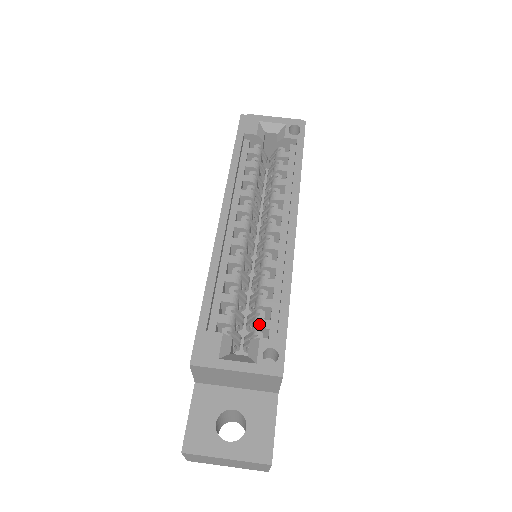
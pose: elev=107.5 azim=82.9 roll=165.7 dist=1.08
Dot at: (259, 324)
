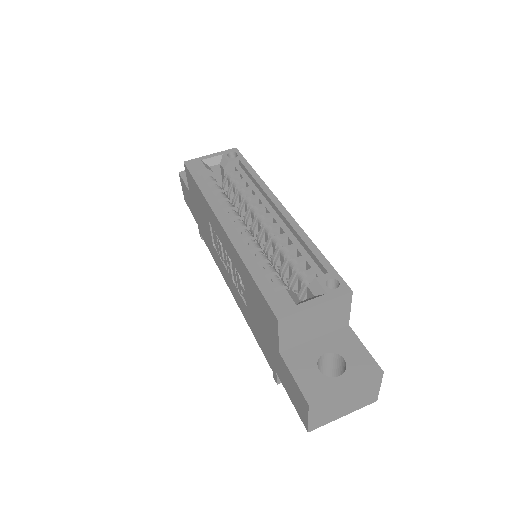
Dot at: (305, 274)
